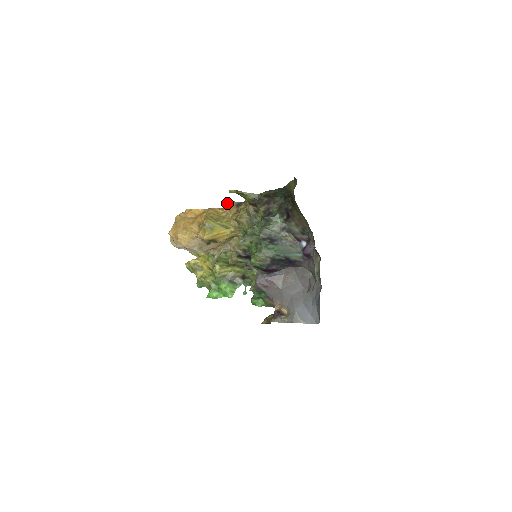
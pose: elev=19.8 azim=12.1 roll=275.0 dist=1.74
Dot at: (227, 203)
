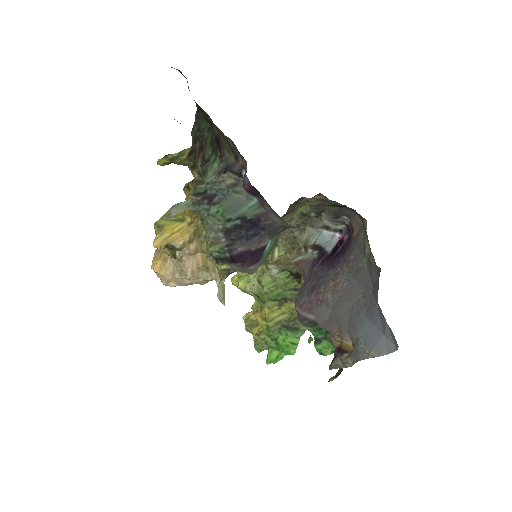
Dot at: (185, 190)
